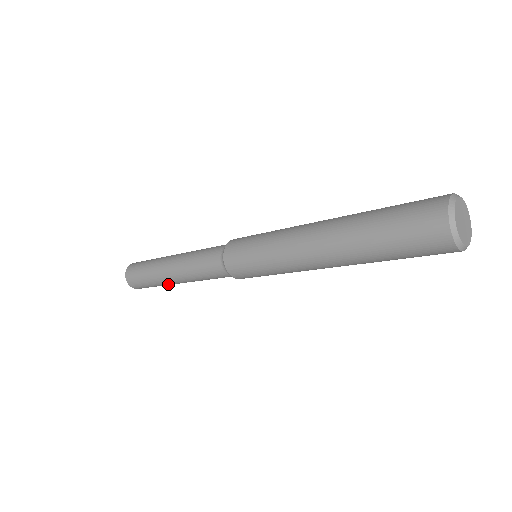
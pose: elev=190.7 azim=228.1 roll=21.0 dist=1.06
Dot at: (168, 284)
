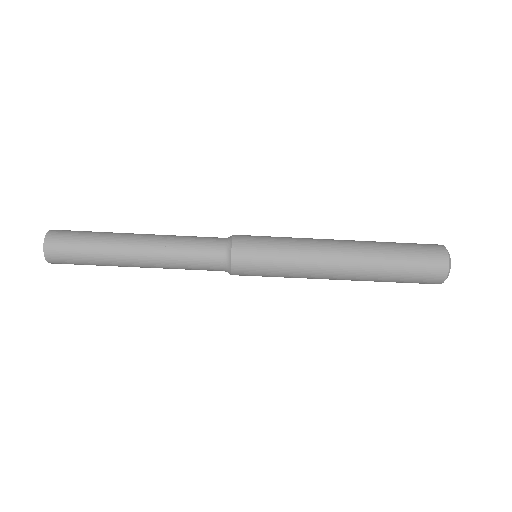
Dot at: (115, 250)
